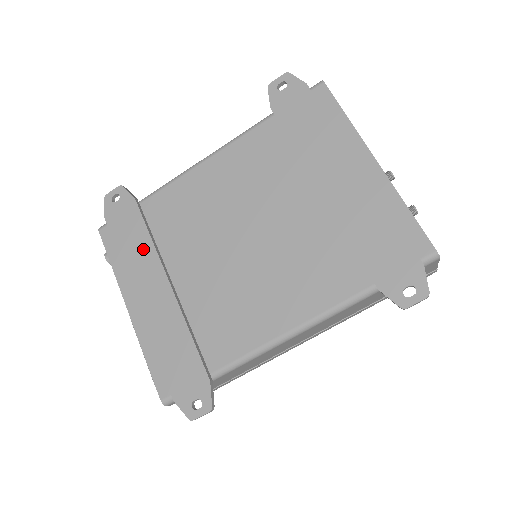
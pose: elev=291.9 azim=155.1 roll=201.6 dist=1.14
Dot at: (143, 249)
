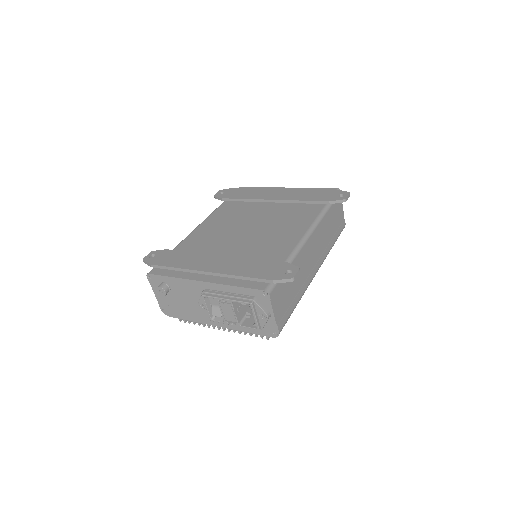
Dot at: (191, 257)
